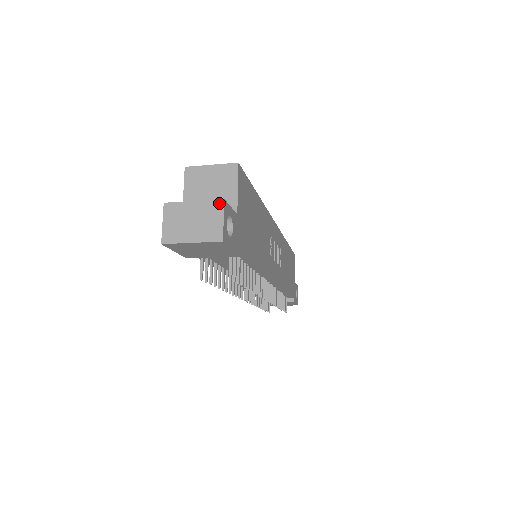
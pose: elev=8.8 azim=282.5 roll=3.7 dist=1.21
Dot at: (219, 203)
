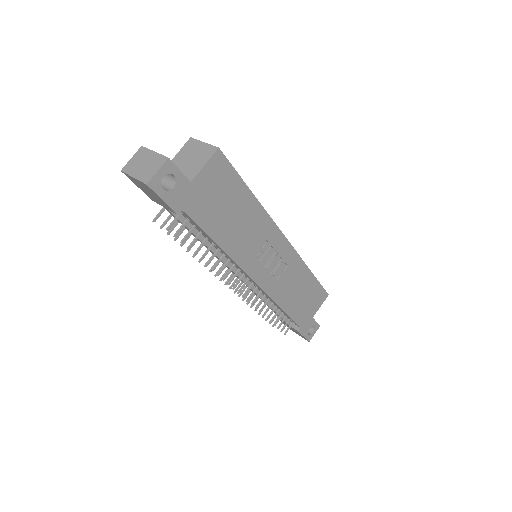
Dot at: (164, 159)
